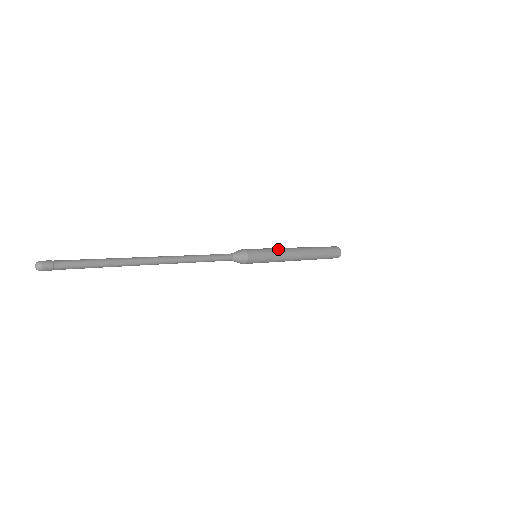
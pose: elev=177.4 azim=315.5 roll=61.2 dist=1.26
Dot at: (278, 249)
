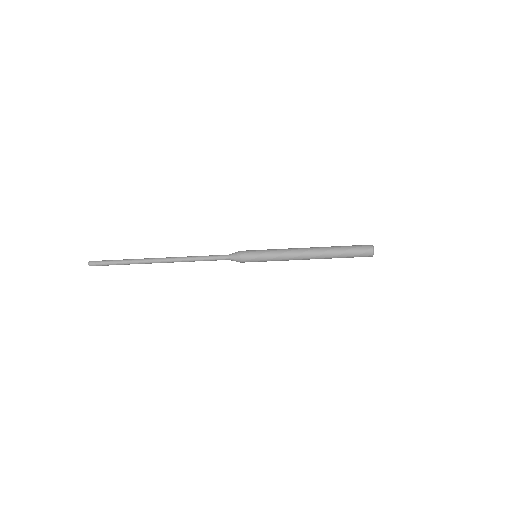
Dot at: occluded
